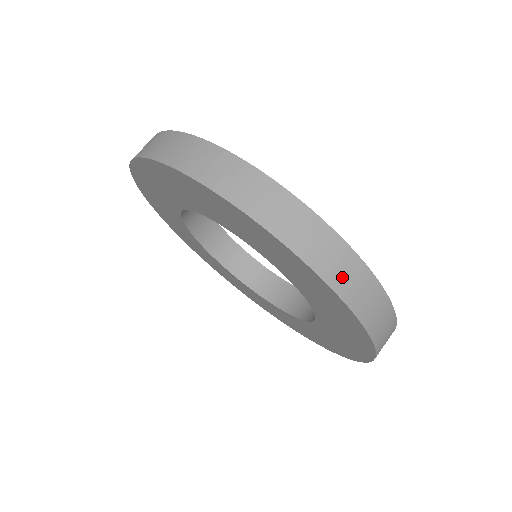
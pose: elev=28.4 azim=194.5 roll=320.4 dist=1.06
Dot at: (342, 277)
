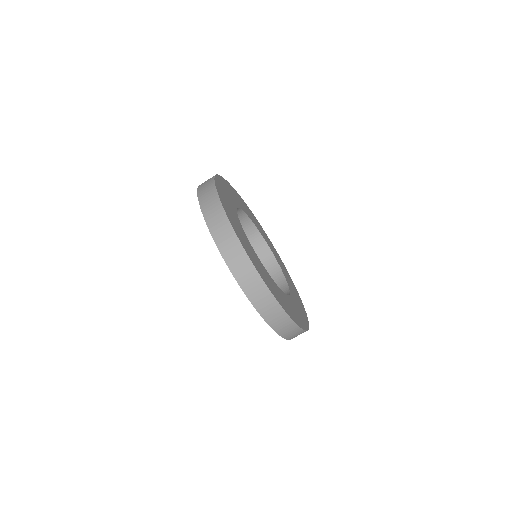
Dot at: (288, 333)
